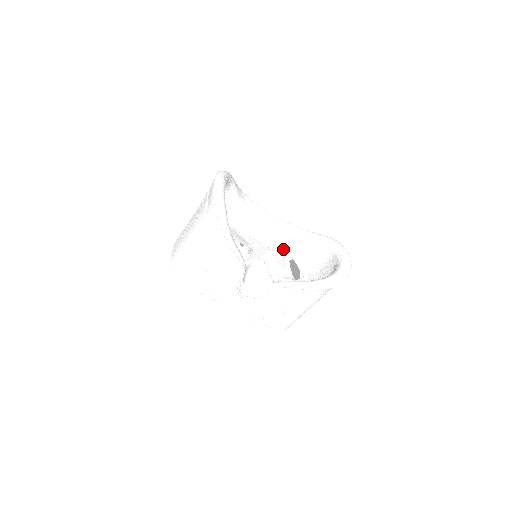
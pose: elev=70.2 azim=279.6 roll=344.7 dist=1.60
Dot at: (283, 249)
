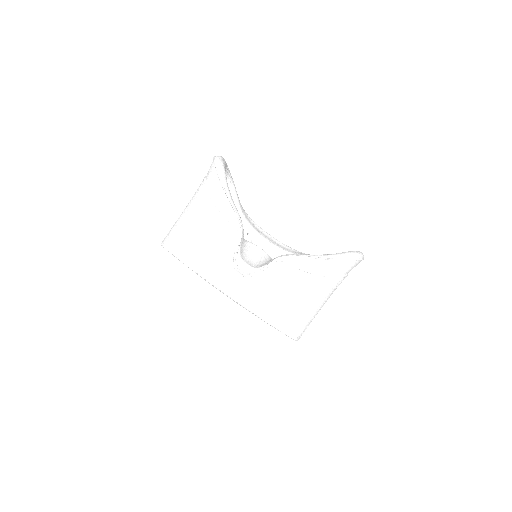
Dot at: occluded
